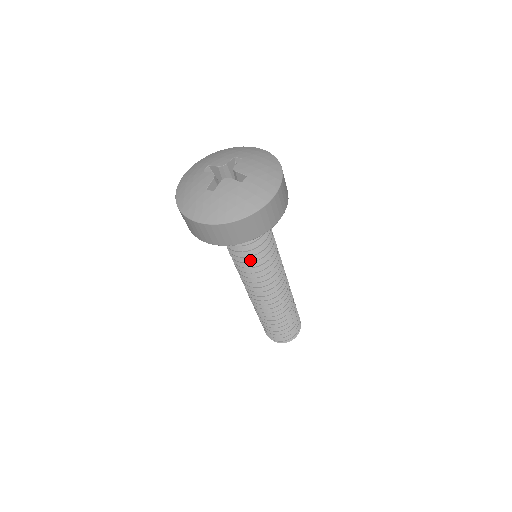
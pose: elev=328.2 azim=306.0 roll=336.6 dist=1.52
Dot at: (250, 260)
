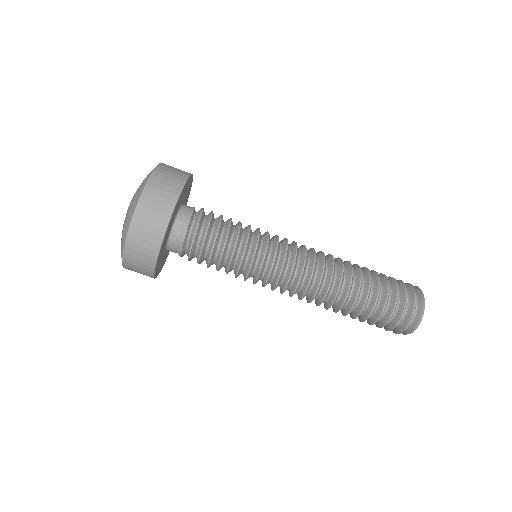
Dot at: (228, 262)
